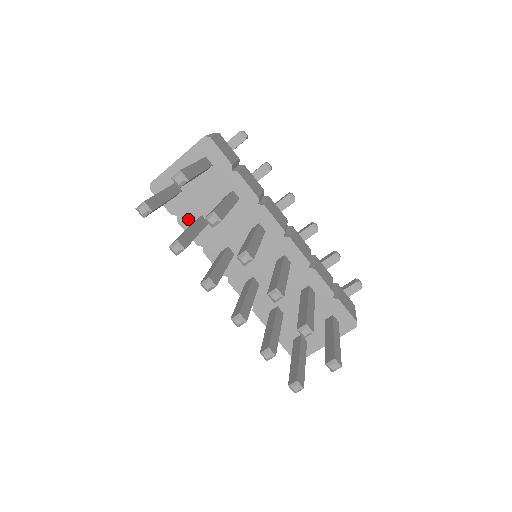
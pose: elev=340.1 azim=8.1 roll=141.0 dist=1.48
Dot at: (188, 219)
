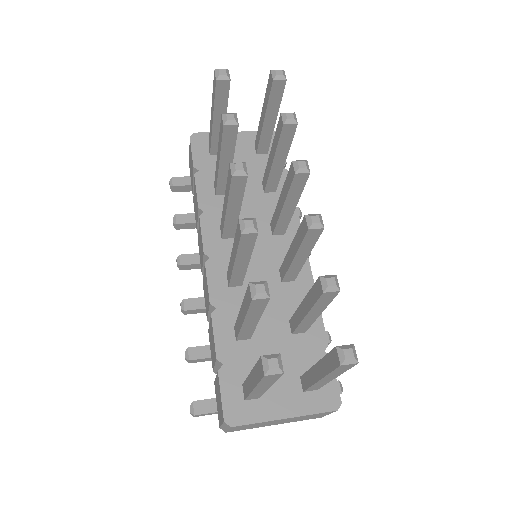
Dot at: (208, 179)
